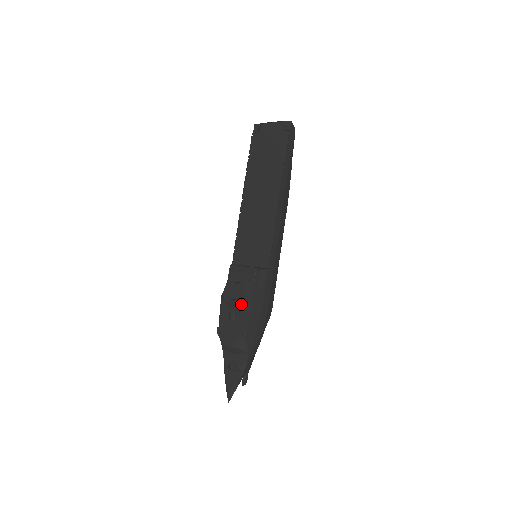
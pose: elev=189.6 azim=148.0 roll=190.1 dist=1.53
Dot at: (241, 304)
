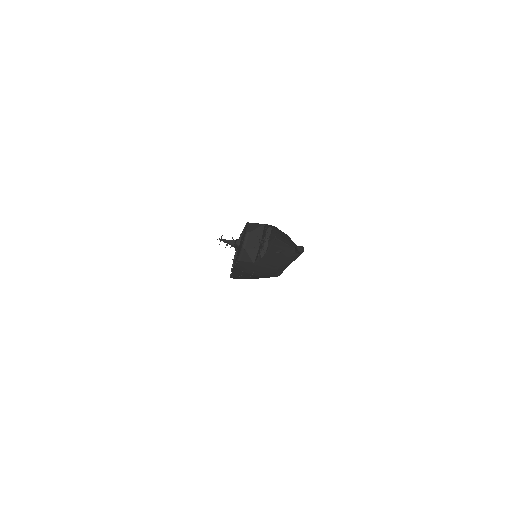
Dot at: occluded
